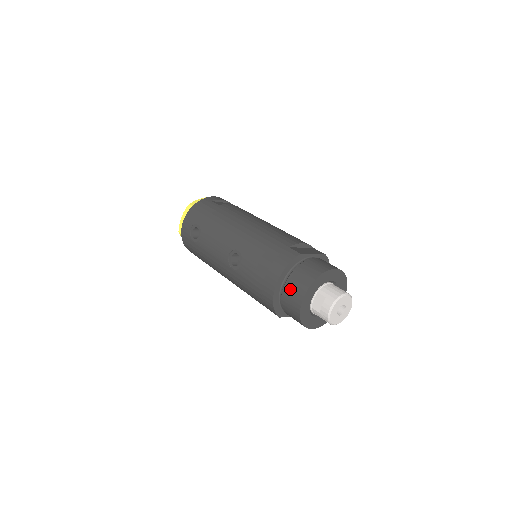
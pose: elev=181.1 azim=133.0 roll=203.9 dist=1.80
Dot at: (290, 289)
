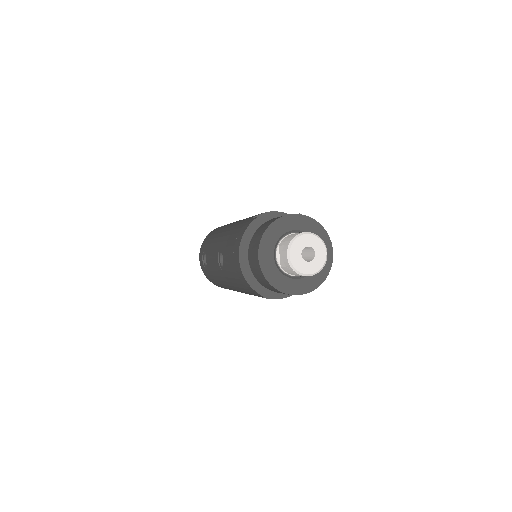
Dot at: (251, 254)
